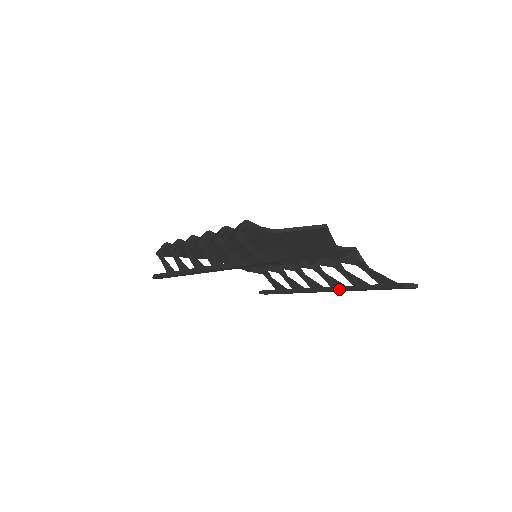
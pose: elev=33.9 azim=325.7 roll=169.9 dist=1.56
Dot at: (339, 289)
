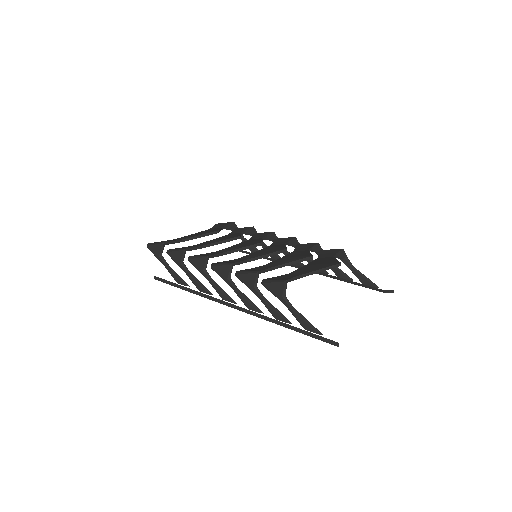
Dot at: (322, 274)
